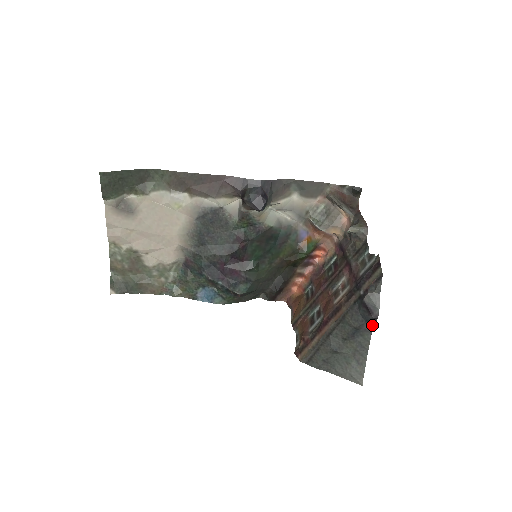
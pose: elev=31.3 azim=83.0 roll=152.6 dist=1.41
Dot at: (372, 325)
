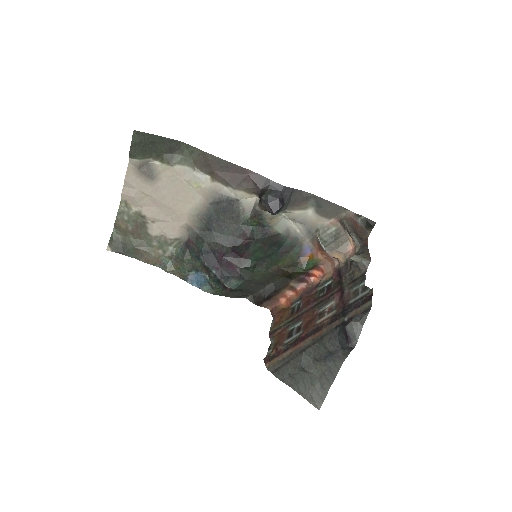
Dot at: (346, 354)
